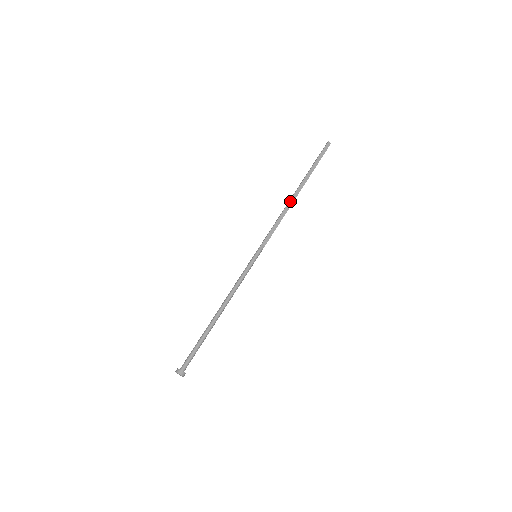
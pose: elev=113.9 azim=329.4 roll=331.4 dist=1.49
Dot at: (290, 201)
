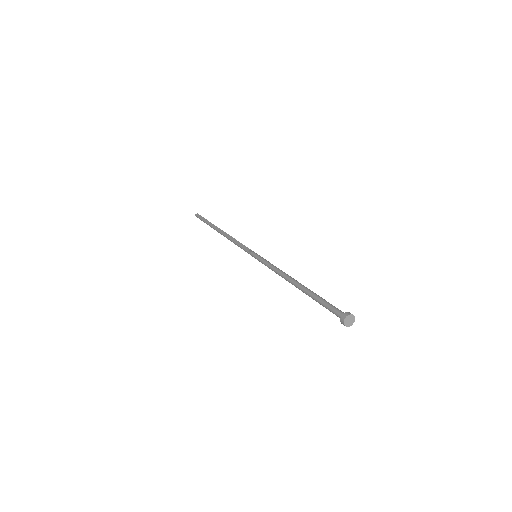
Dot at: (223, 235)
